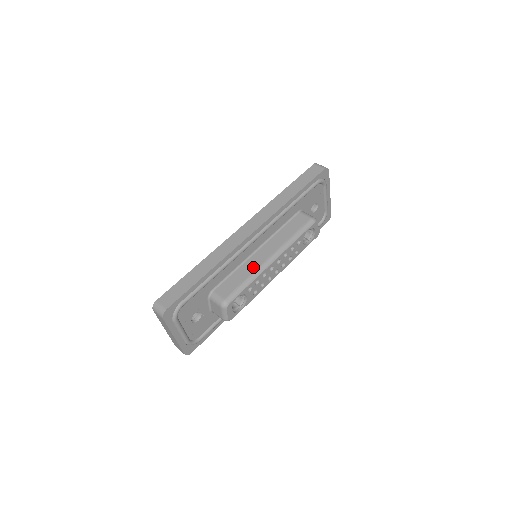
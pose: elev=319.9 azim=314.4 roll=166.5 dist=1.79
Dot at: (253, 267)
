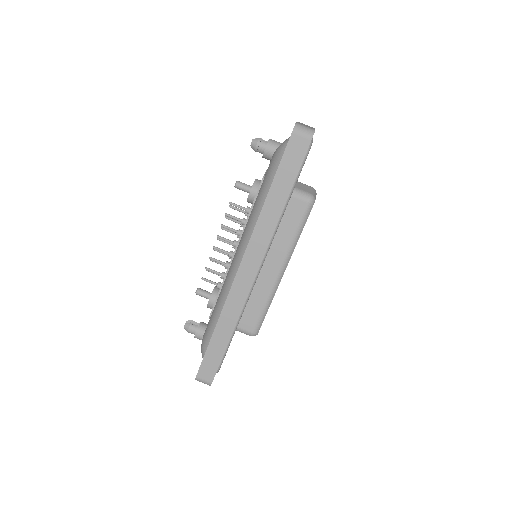
Dot at: (265, 289)
